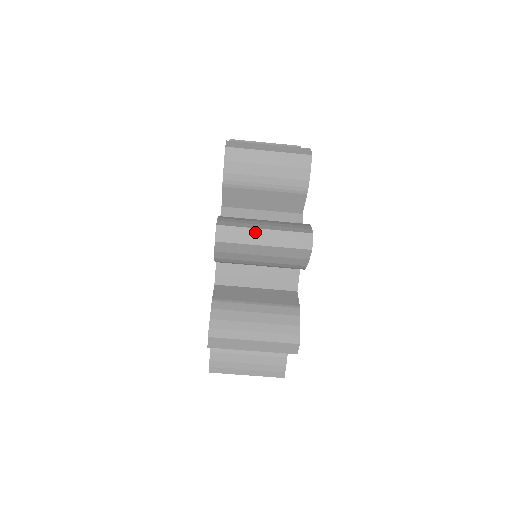
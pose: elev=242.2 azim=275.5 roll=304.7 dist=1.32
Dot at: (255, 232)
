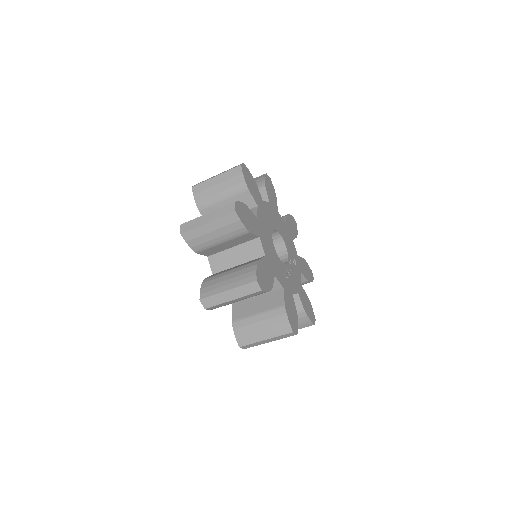
Dot at: (223, 295)
